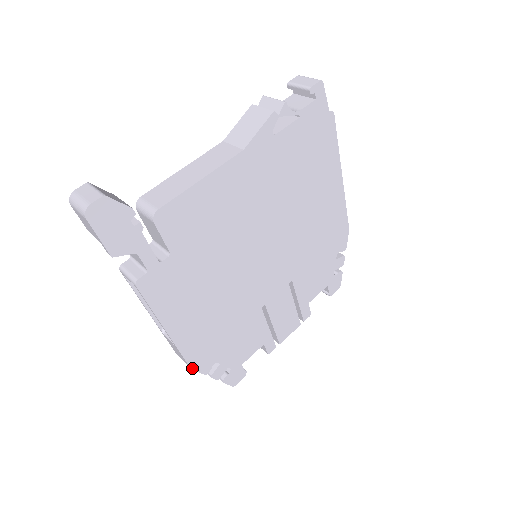
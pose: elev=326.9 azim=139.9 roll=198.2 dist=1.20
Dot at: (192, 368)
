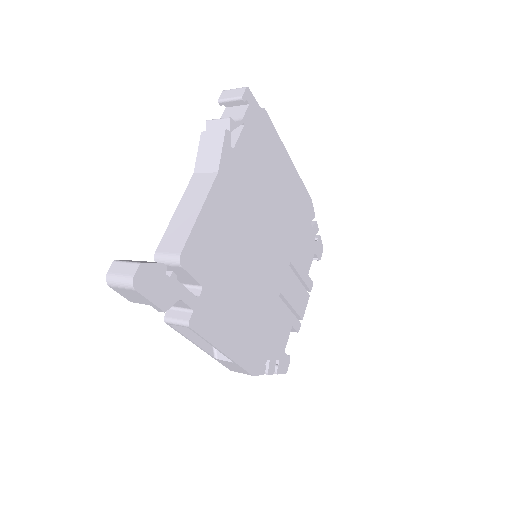
Dot at: (253, 374)
